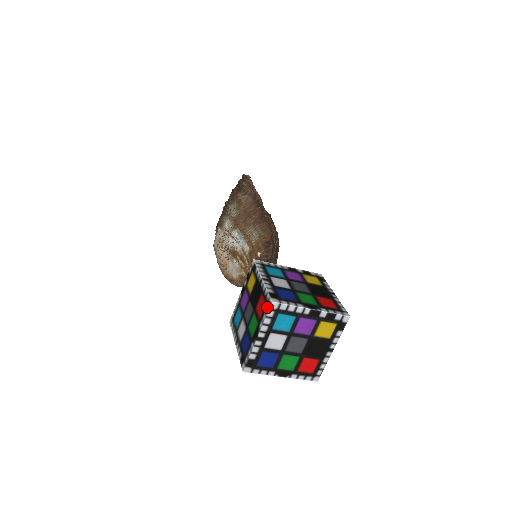
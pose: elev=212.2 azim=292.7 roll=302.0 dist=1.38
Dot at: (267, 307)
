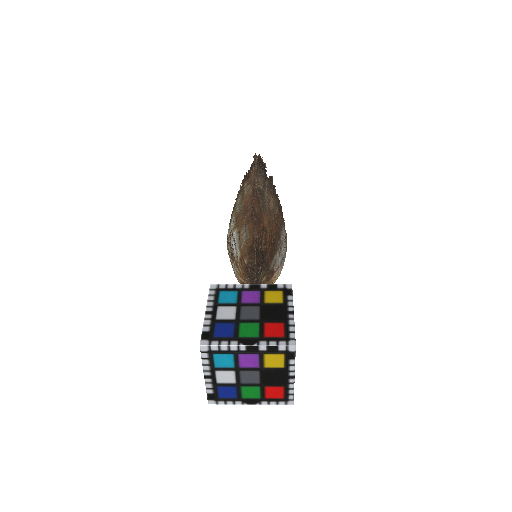
Dot at: (201, 349)
